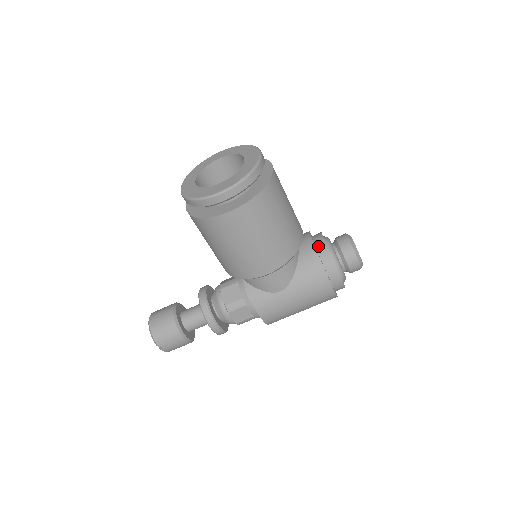
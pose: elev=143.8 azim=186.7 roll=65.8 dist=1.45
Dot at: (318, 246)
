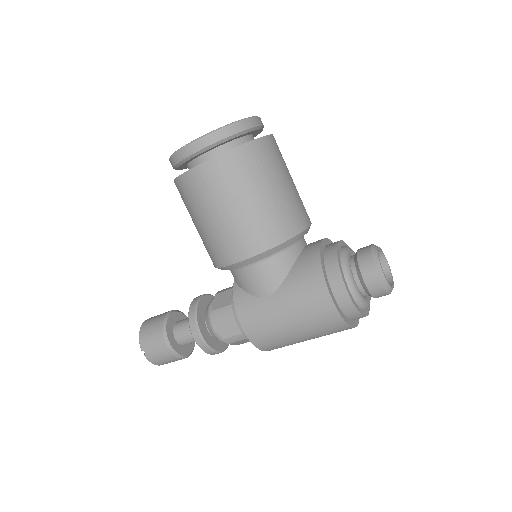
Dot at: (327, 249)
